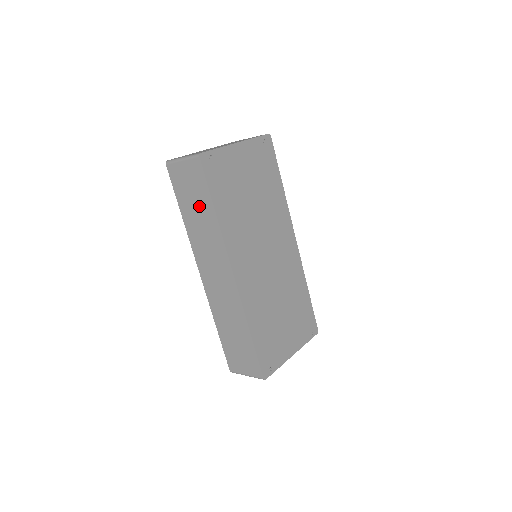
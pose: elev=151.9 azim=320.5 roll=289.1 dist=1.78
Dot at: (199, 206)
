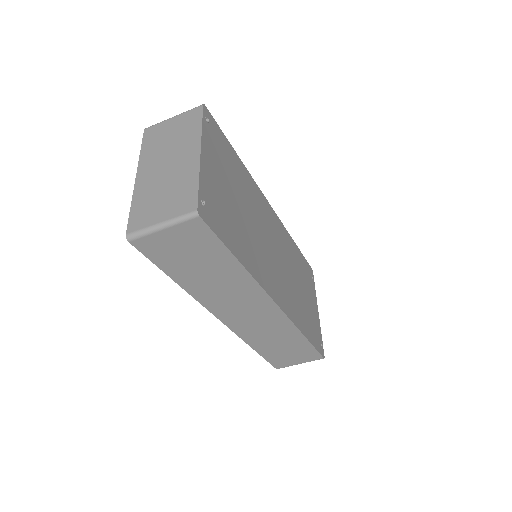
Dot at: (208, 265)
